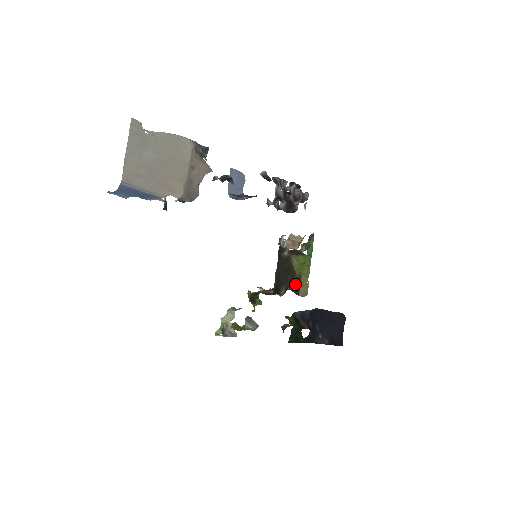
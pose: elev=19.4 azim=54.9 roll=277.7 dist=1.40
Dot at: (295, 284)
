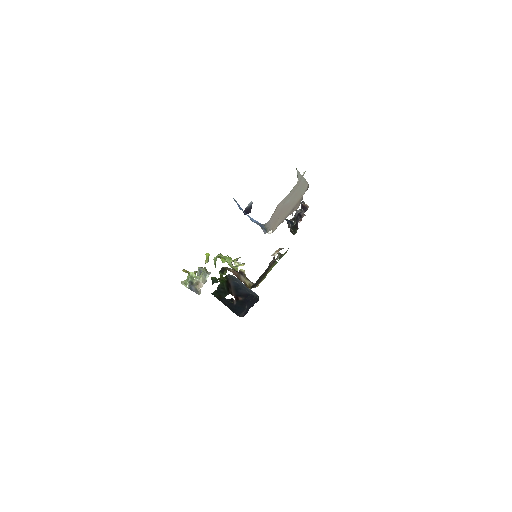
Dot at: occluded
